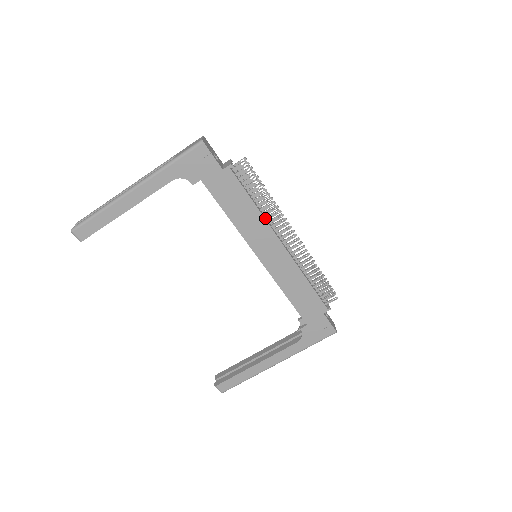
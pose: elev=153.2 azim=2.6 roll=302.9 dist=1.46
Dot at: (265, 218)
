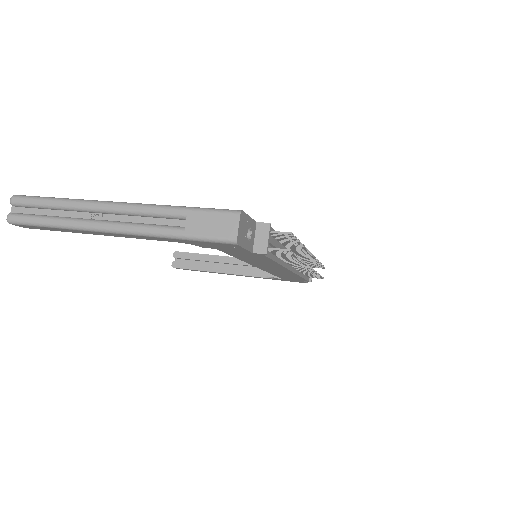
Dot at: (284, 263)
